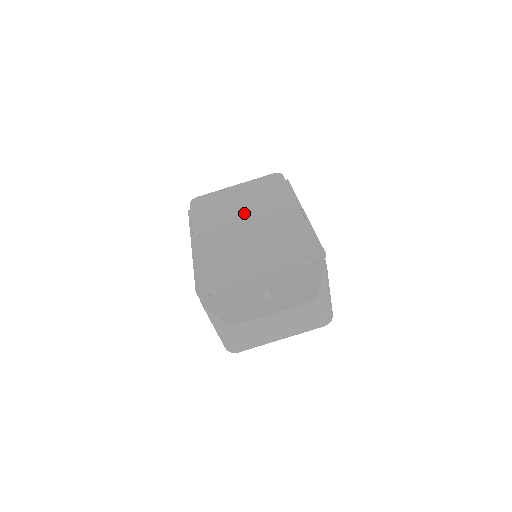
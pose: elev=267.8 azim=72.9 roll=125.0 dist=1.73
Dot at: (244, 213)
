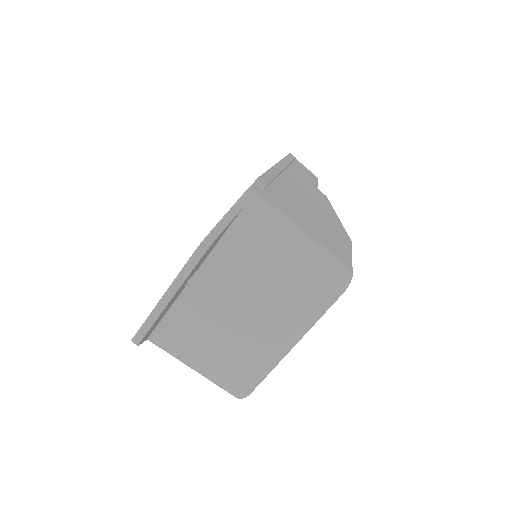
Dot at: occluded
